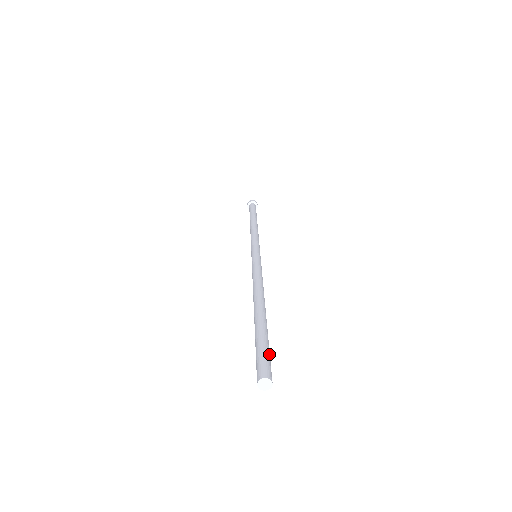
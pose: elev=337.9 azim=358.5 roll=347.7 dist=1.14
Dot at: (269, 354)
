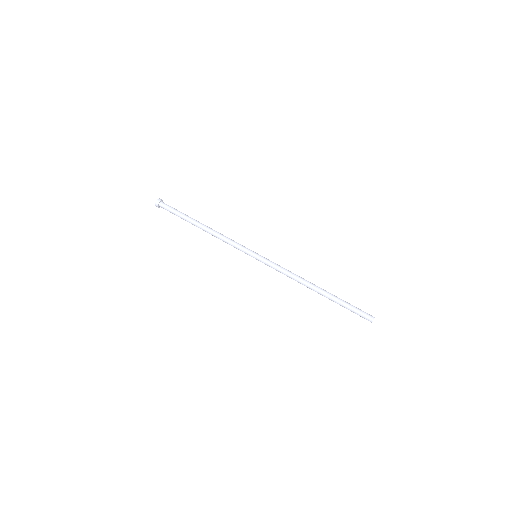
Dot at: (358, 308)
